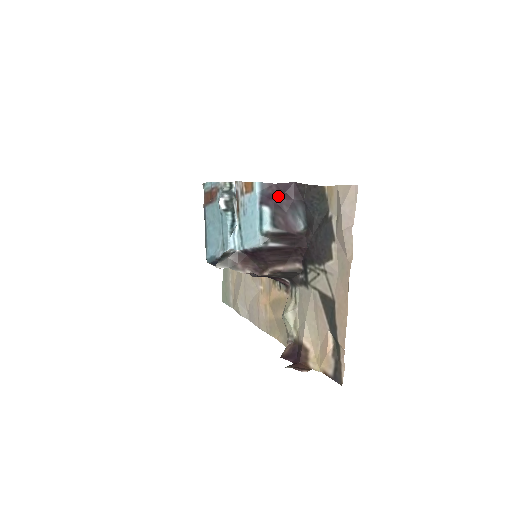
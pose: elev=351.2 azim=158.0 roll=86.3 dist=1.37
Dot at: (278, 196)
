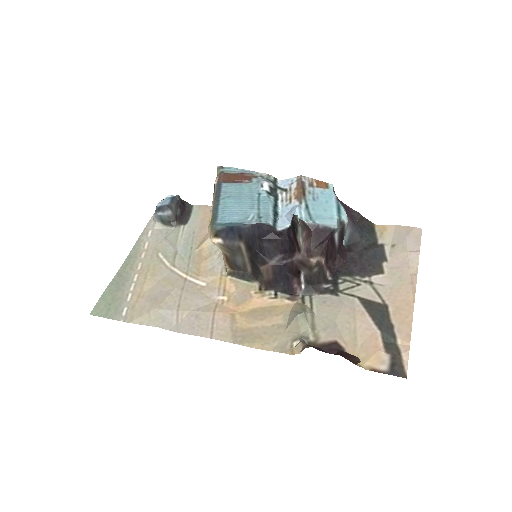
Dot at: occluded
